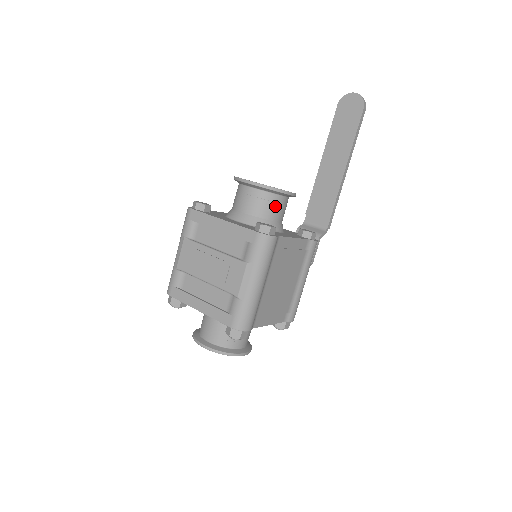
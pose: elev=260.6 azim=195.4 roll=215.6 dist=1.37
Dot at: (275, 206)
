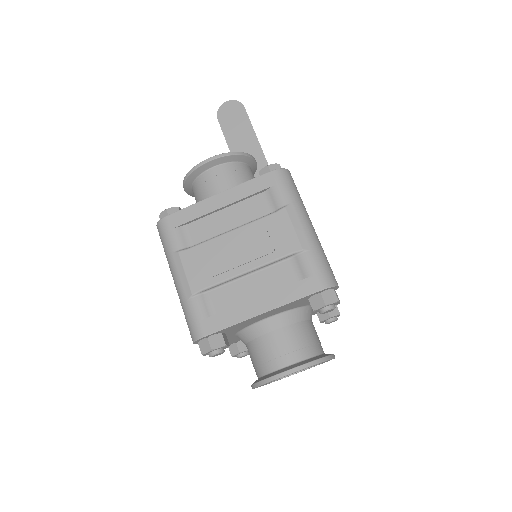
Dot at: (250, 176)
